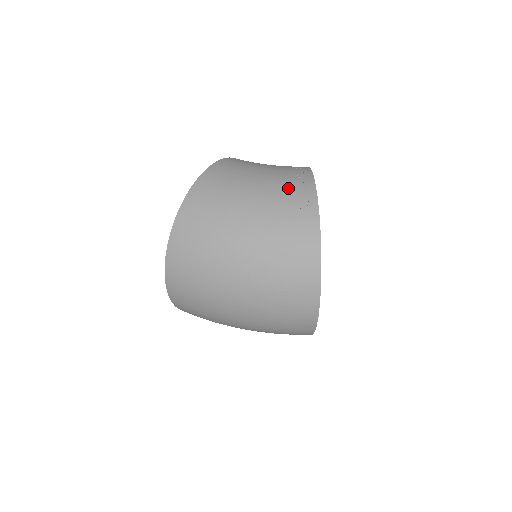
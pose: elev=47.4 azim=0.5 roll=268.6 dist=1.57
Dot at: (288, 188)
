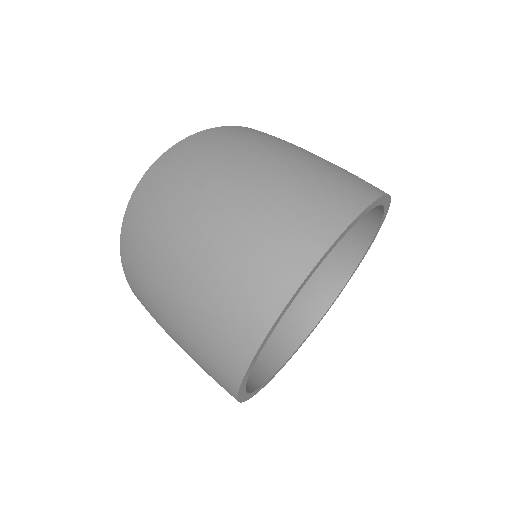
Dot at: occluded
